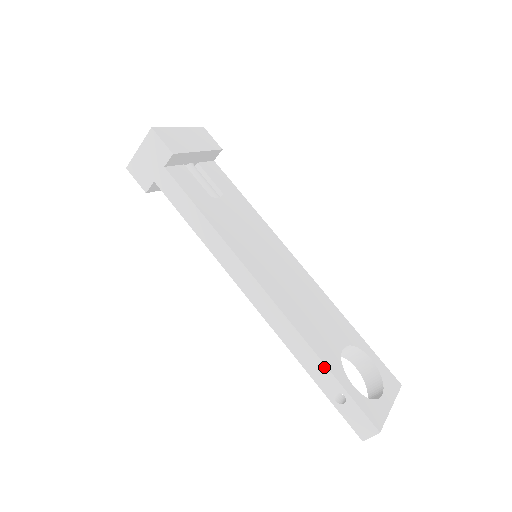
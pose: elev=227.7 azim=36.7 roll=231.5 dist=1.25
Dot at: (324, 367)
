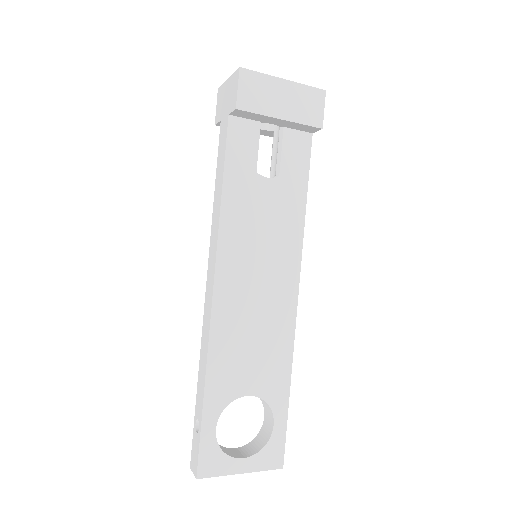
Dot at: (203, 394)
